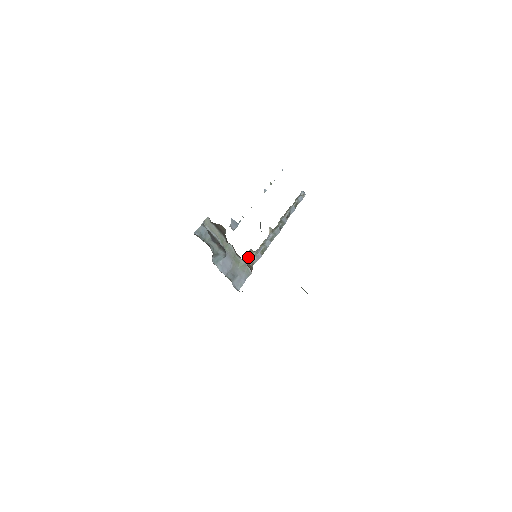
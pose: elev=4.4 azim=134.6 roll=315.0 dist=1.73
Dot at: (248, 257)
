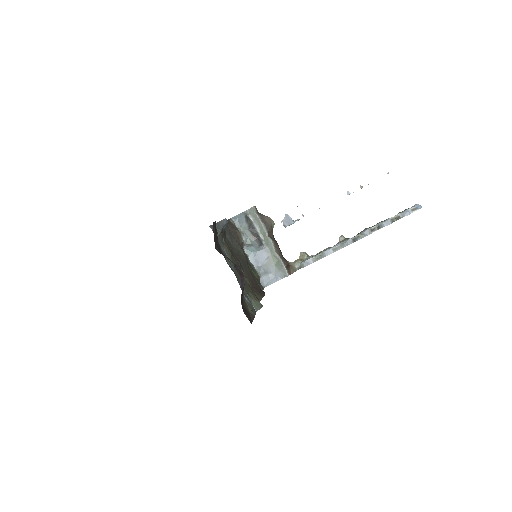
Dot at: (297, 259)
